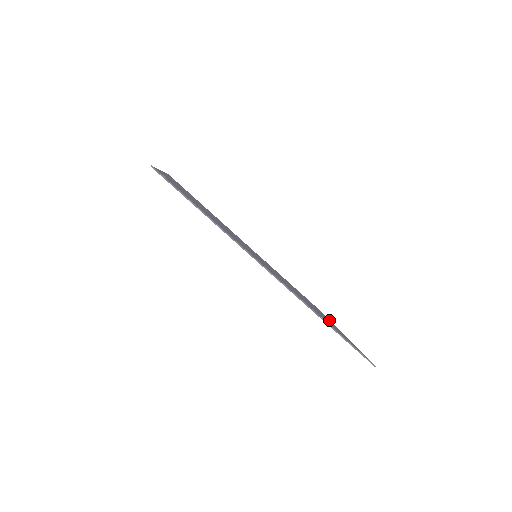
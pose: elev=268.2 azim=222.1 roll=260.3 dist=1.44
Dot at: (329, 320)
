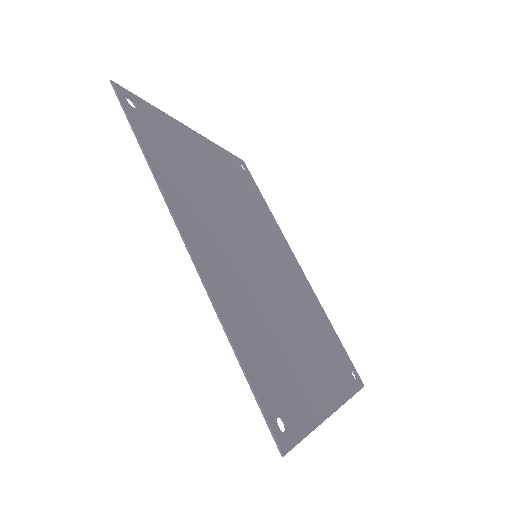
Dot at: (339, 392)
